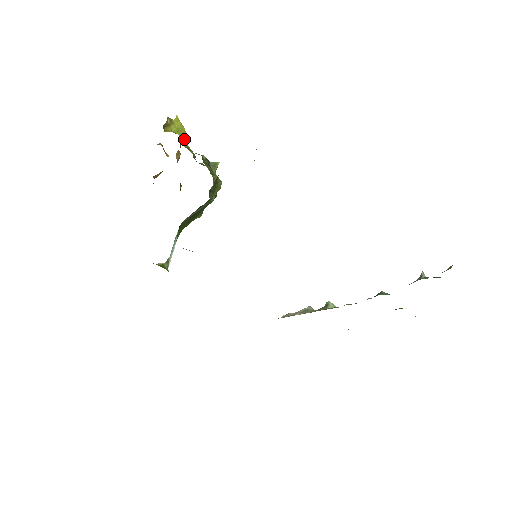
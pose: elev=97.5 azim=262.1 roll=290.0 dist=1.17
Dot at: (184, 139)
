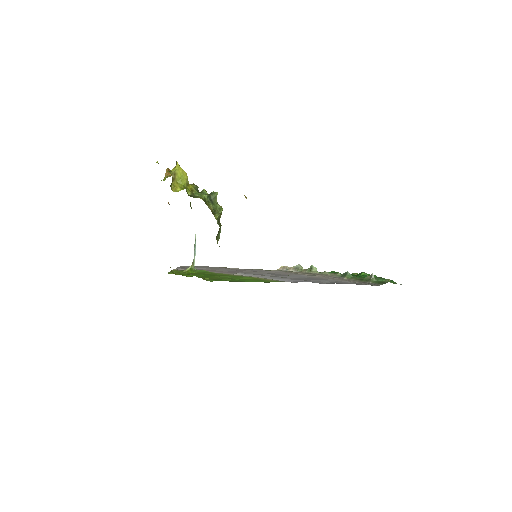
Dot at: (187, 183)
